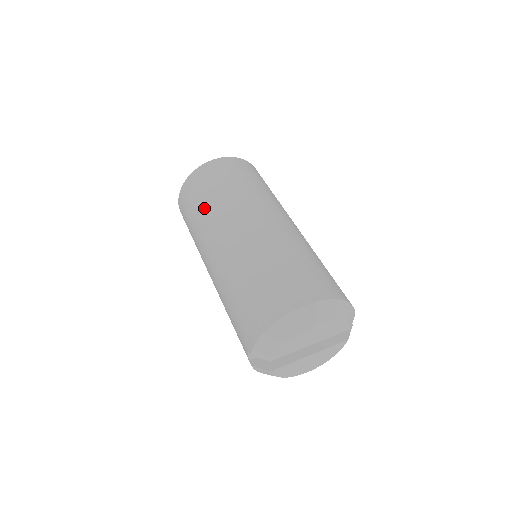
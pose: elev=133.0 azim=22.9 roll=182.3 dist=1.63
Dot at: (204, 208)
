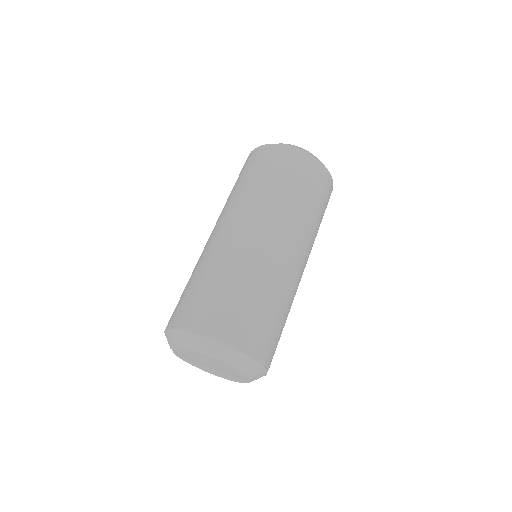
Dot at: (241, 187)
